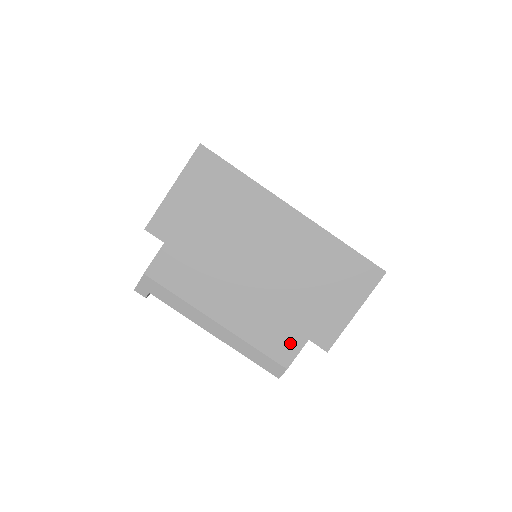
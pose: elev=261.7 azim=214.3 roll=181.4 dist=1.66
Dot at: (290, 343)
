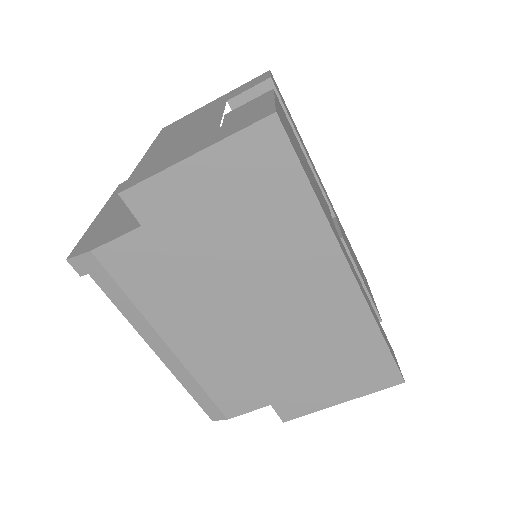
Dot at: (247, 399)
